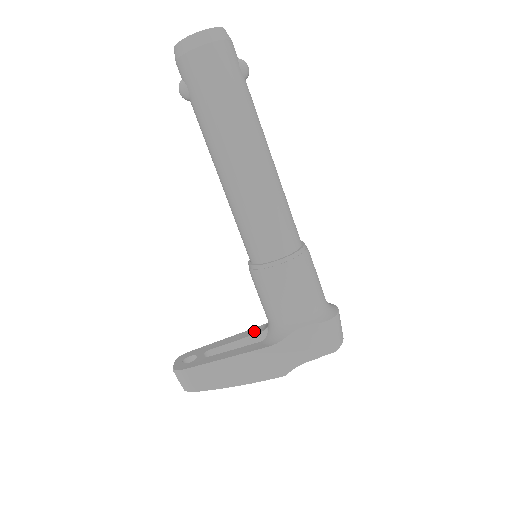
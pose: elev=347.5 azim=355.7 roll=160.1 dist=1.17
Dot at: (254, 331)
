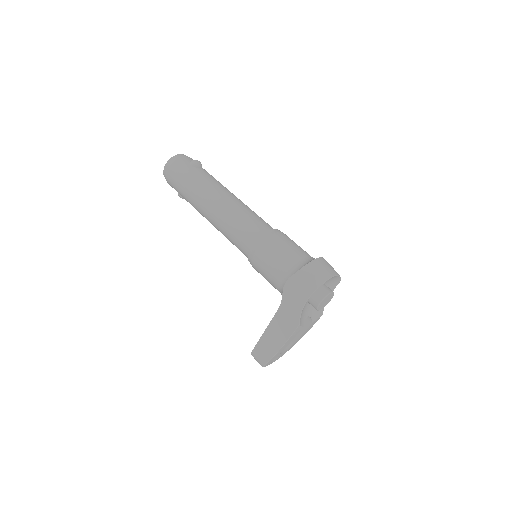
Dot at: occluded
